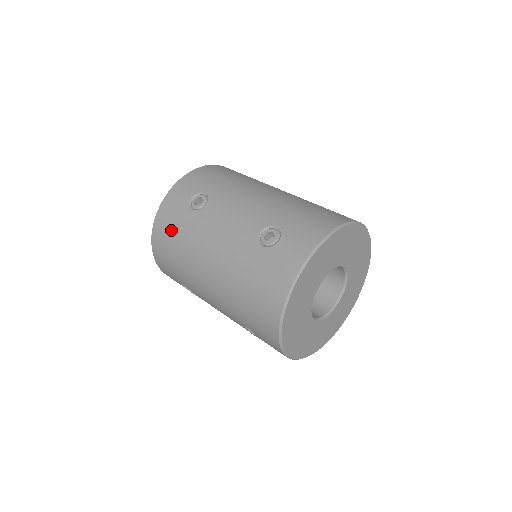
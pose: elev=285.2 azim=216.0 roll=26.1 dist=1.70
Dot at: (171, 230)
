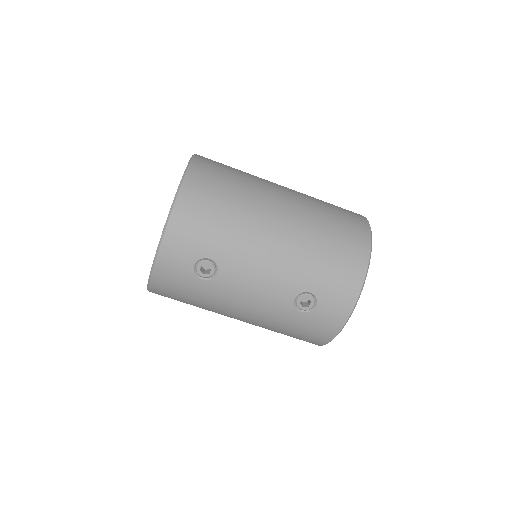
Dot at: (179, 293)
